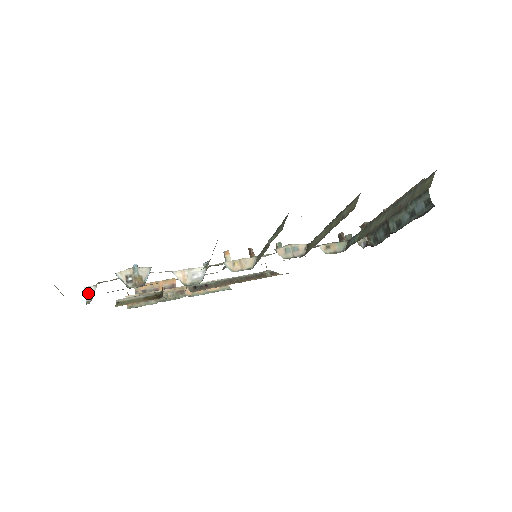
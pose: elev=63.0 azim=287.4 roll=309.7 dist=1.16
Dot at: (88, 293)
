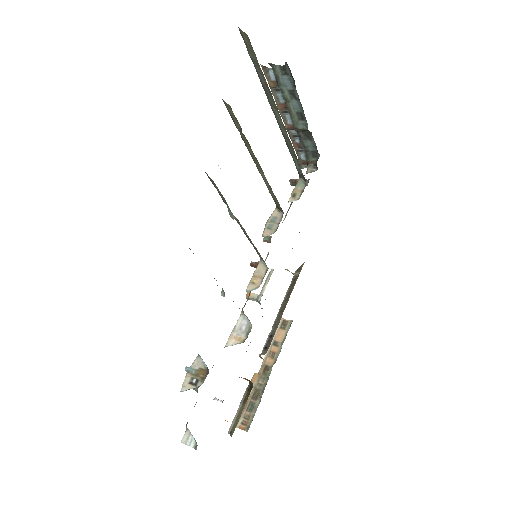
Dot at: (188, 442)
